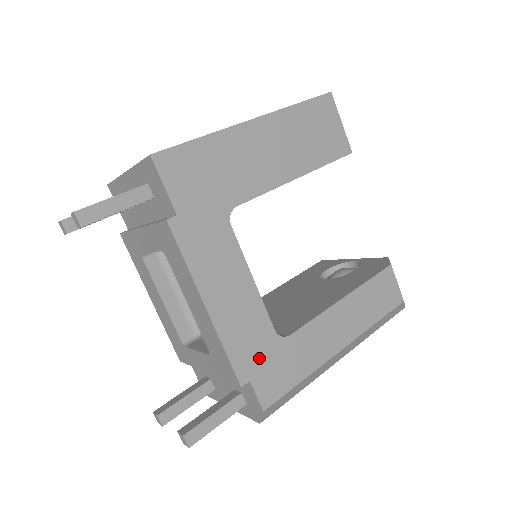
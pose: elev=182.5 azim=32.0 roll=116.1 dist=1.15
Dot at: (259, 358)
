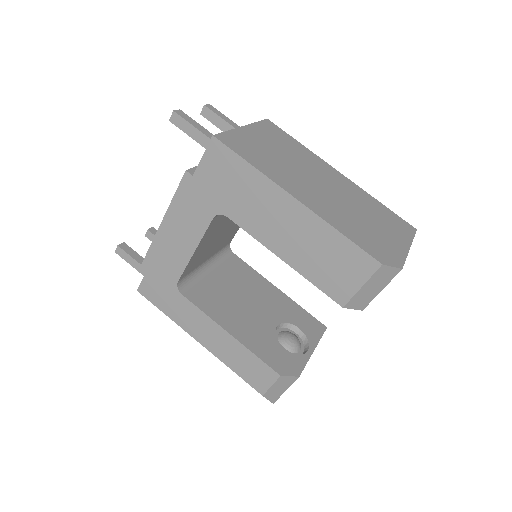
Dot at: (158, 276)
